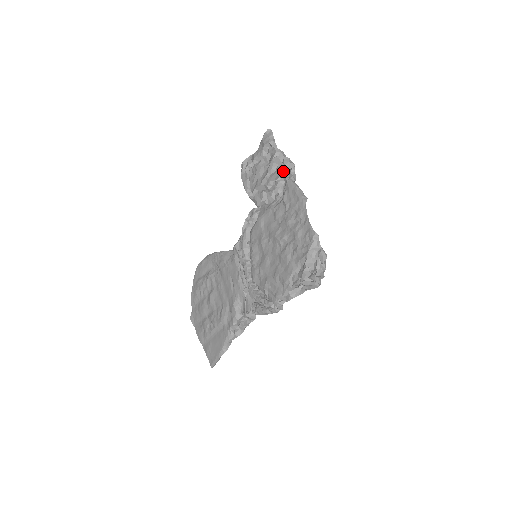
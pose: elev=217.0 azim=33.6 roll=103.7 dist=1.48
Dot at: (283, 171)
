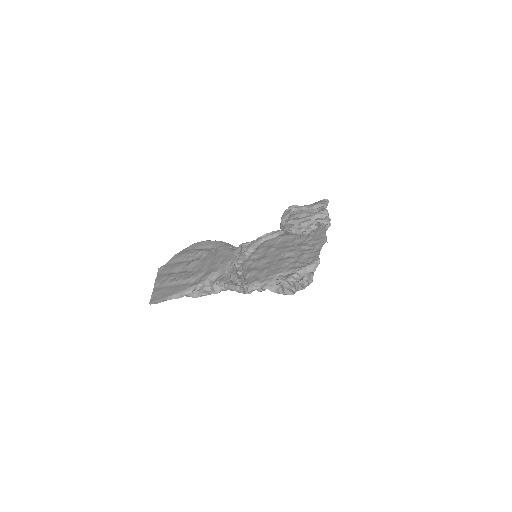
Dot at: (321, 222)
